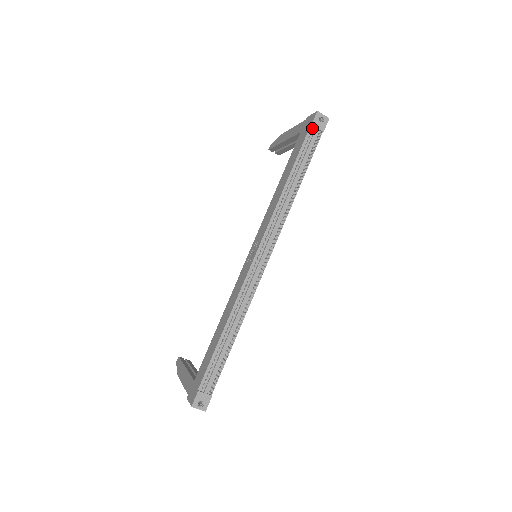
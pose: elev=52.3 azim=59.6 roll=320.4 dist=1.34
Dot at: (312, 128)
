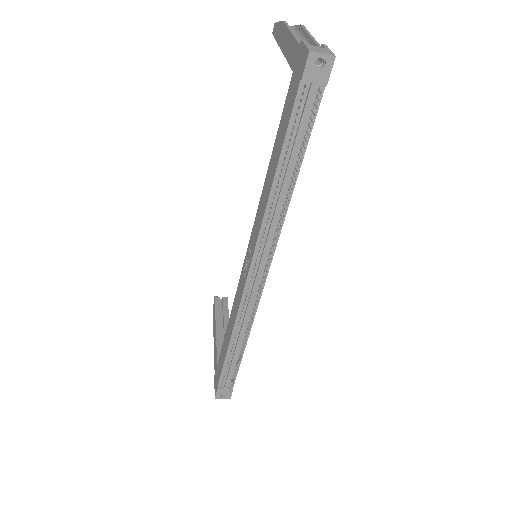
Dot at: (304, 83)
